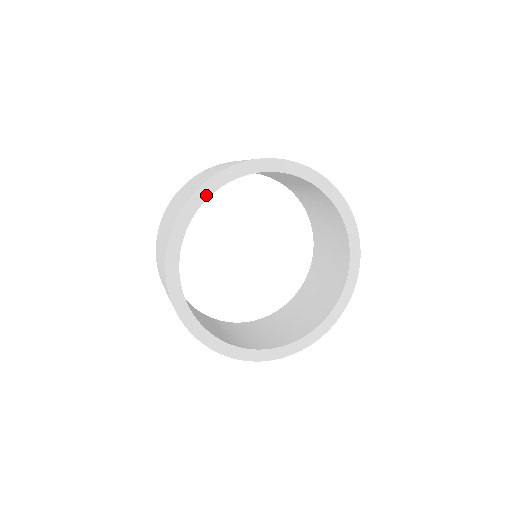
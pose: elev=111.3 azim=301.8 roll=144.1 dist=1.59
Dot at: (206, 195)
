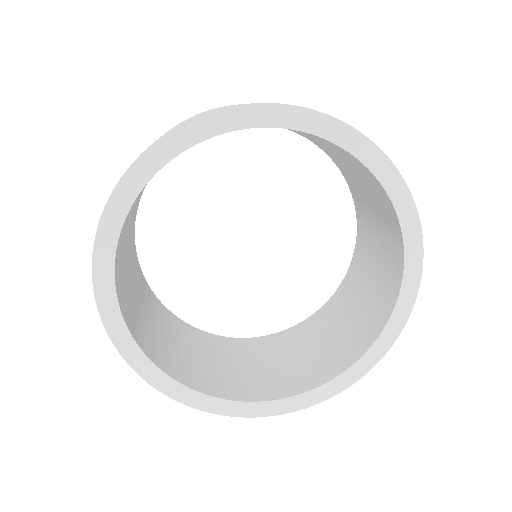
Dot at: (111, 294)
